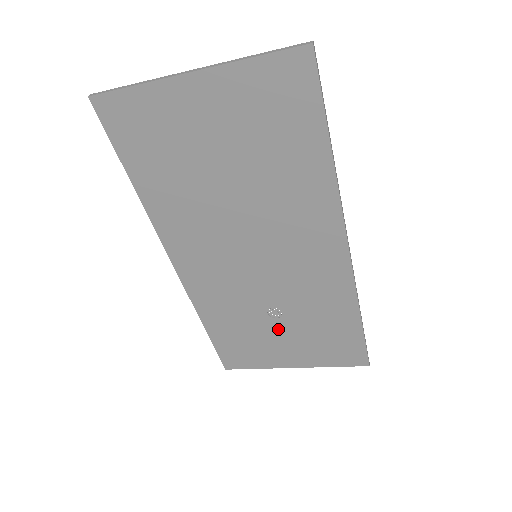
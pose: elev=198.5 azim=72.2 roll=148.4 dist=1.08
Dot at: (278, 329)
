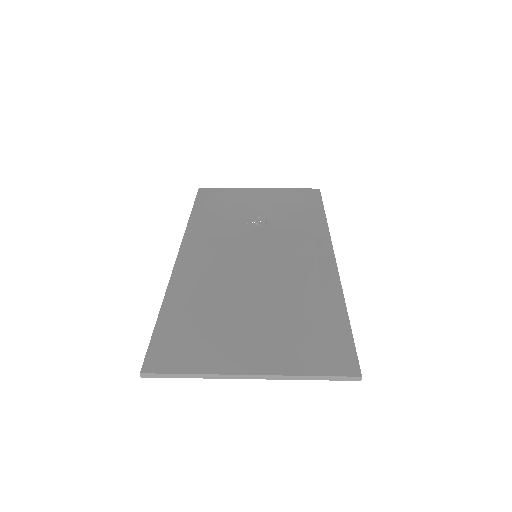
Dot at: (256, 214)
